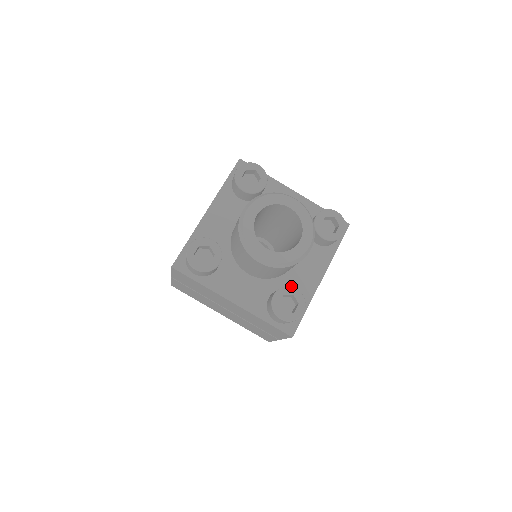
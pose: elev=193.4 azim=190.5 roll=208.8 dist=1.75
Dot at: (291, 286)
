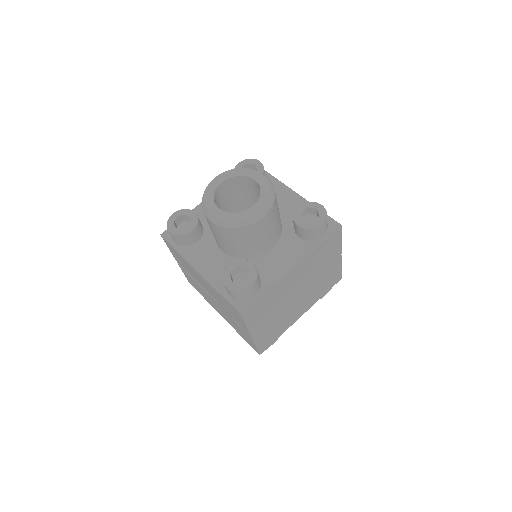
Dot at: (259, 269)
